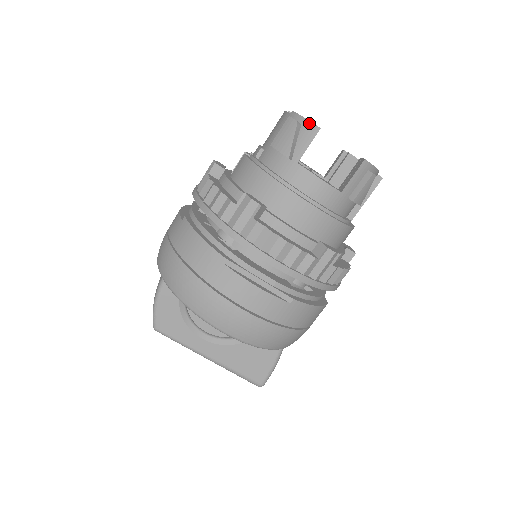
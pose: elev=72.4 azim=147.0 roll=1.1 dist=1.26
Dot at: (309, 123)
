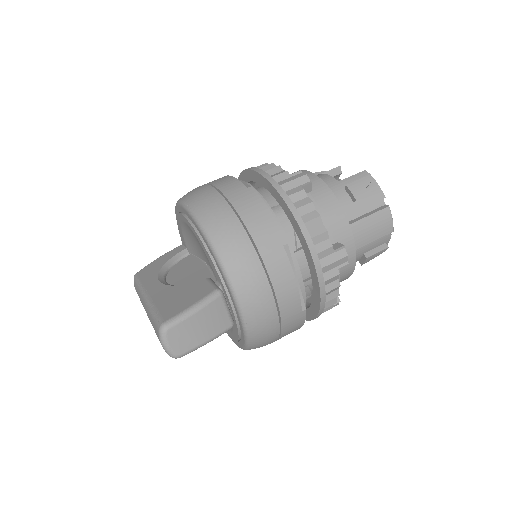
Dot at: occluded
